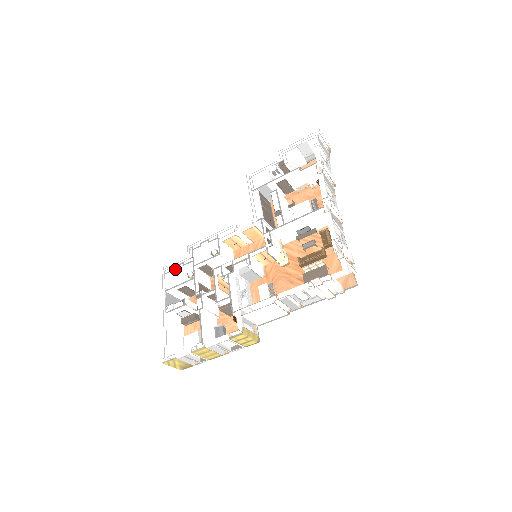
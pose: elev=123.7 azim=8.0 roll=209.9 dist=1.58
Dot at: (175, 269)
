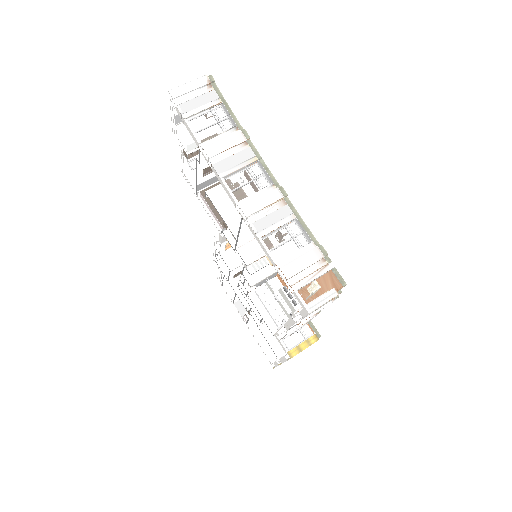
Dot at: (223, 282)
